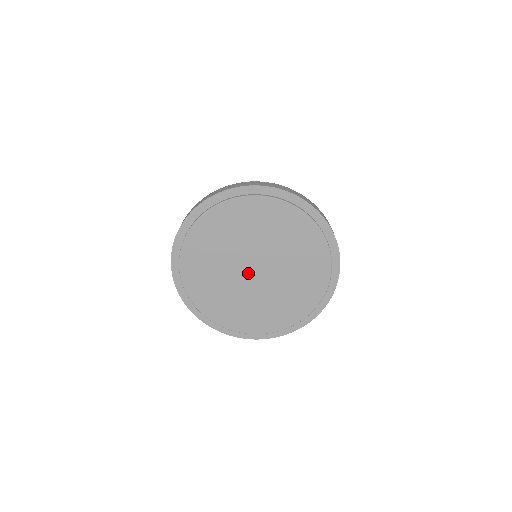
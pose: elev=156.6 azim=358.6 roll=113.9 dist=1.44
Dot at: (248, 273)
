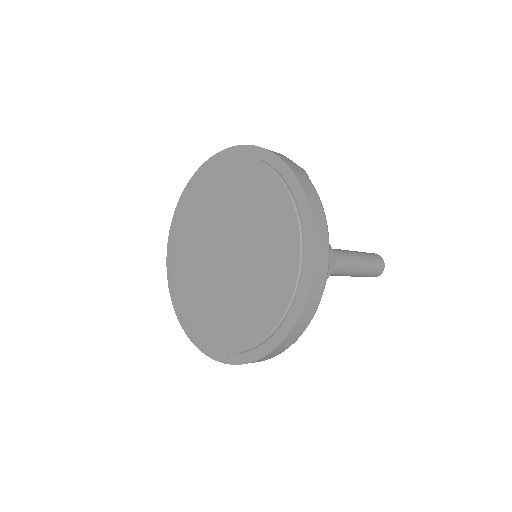
Dot at: (221, 263)
